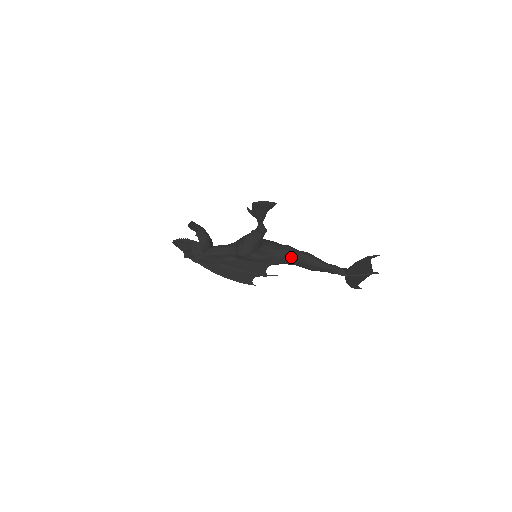
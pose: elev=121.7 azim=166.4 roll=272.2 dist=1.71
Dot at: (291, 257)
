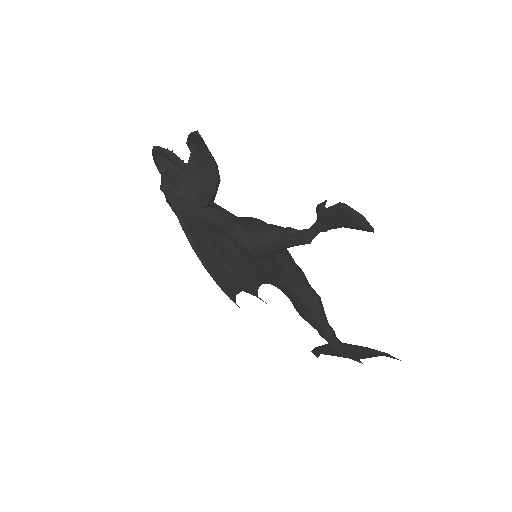
Dot at: (298, 289)
